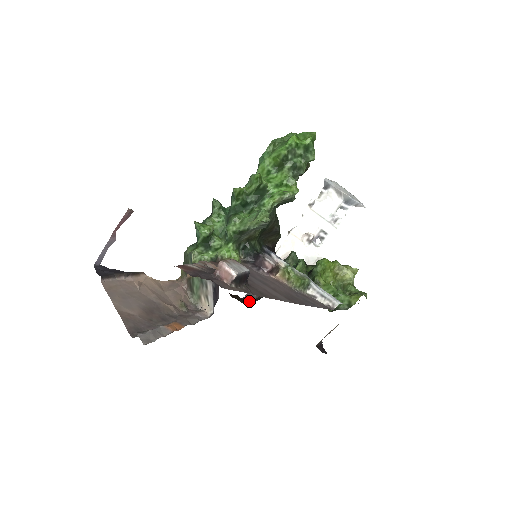
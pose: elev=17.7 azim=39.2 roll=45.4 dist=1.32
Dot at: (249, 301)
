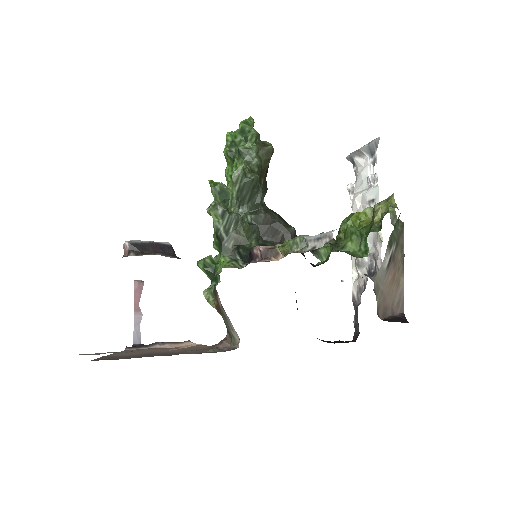
Dot at: (355, 340)
